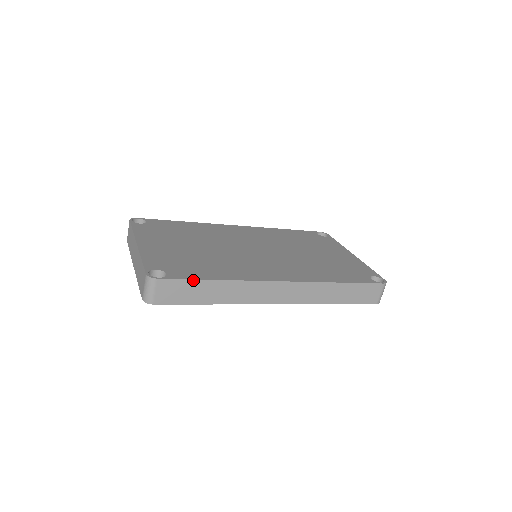
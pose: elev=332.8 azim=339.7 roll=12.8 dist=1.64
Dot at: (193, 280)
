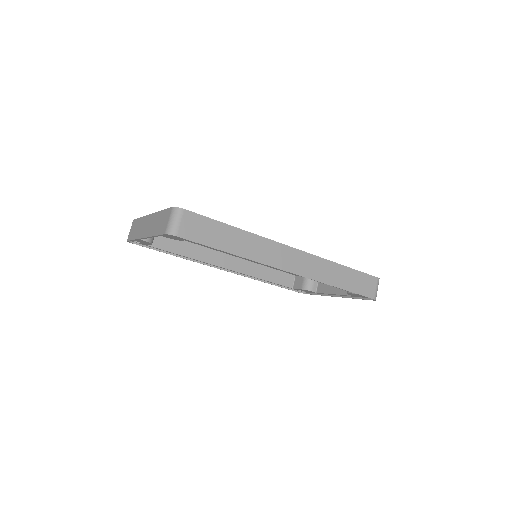
Dot at: (216, 221)
